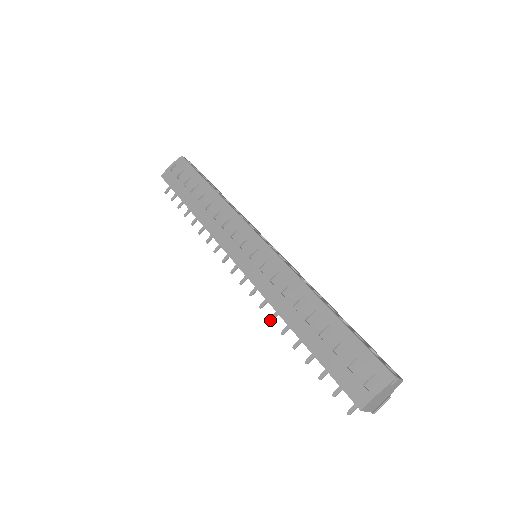
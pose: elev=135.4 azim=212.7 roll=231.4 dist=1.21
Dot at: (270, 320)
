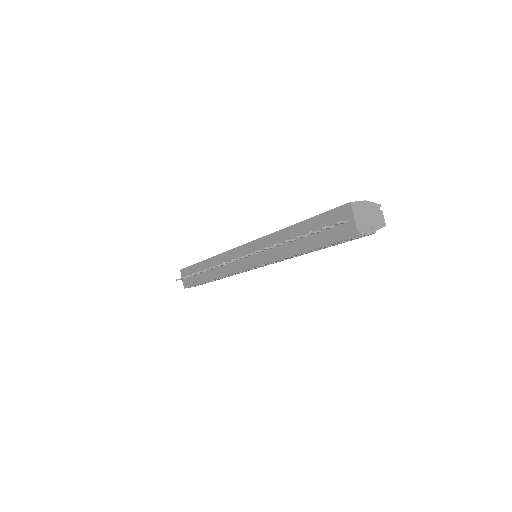
Dot at: (264, 248)
